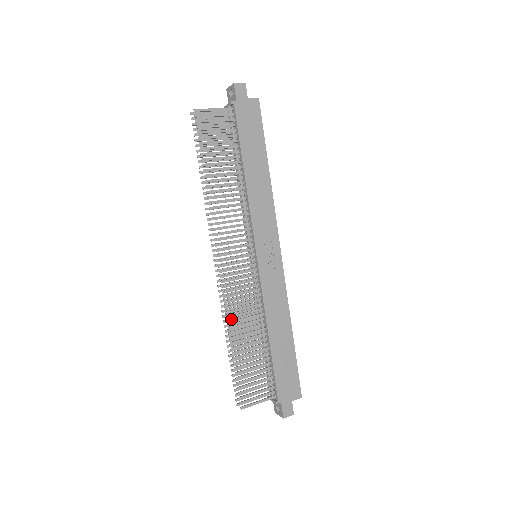
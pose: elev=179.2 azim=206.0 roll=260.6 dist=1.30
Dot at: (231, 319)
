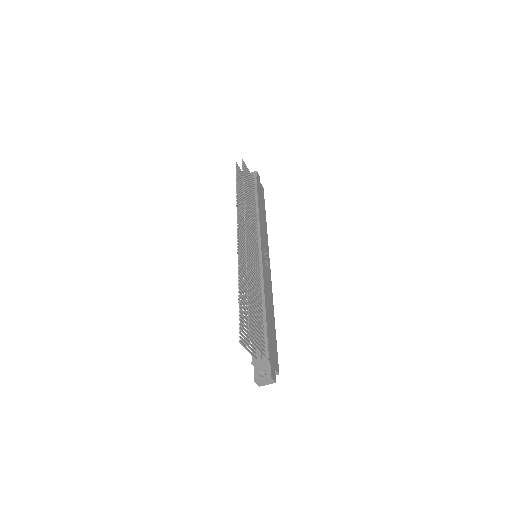
Dot at: (242, 277)
